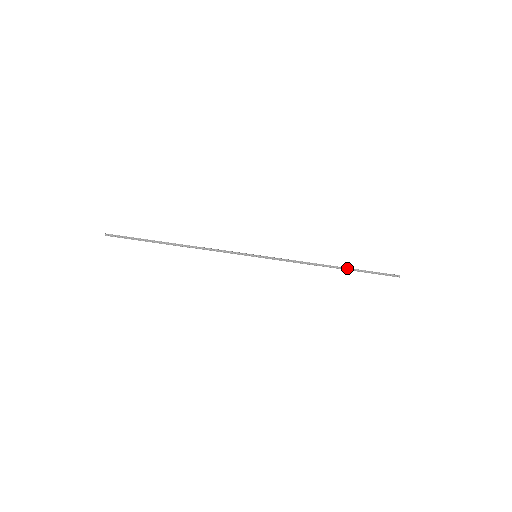
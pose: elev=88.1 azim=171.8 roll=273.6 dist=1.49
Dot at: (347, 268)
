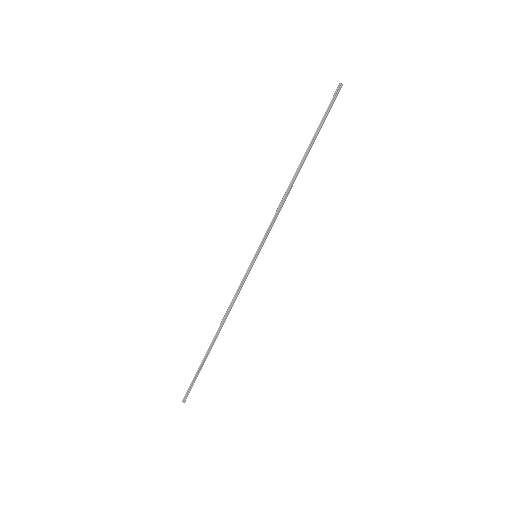
Dot at: (306, 151)
